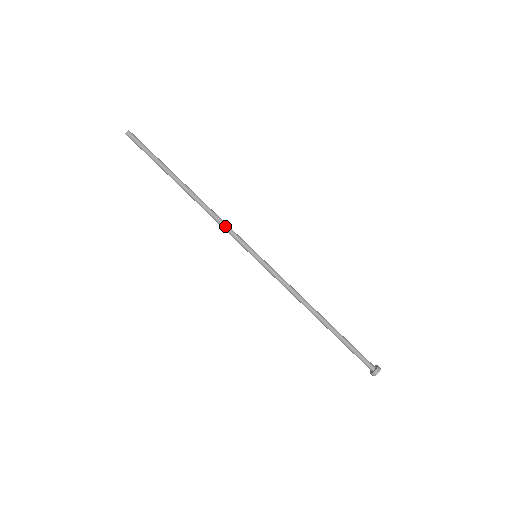
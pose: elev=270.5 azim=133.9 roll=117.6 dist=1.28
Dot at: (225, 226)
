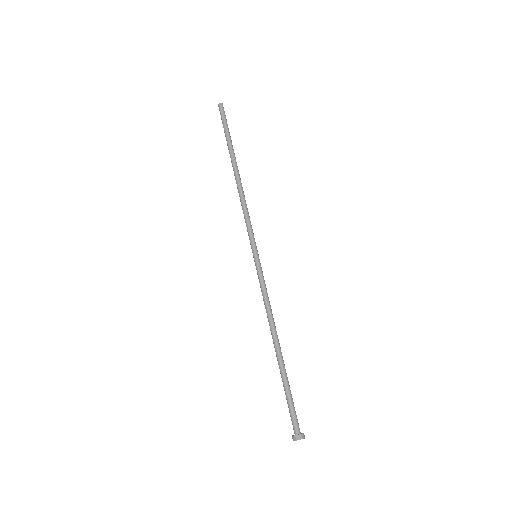
Dot at: (248, 215)
